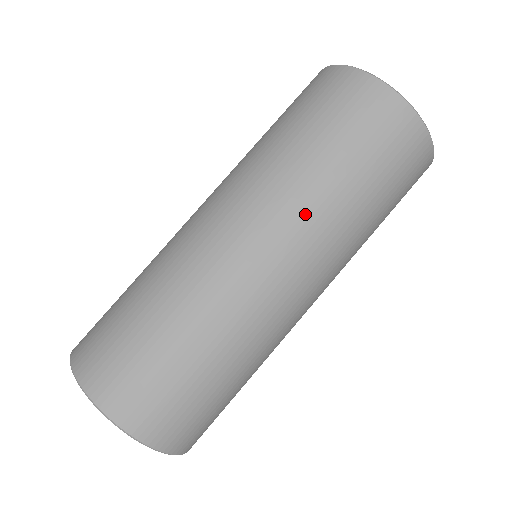
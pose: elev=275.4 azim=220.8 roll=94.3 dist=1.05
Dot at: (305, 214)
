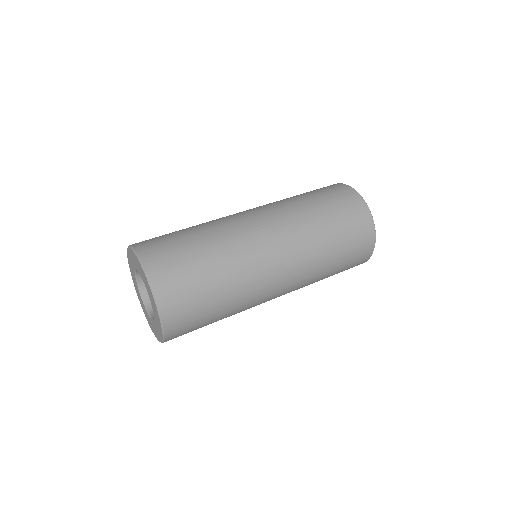
Dot at: (299, 229)
